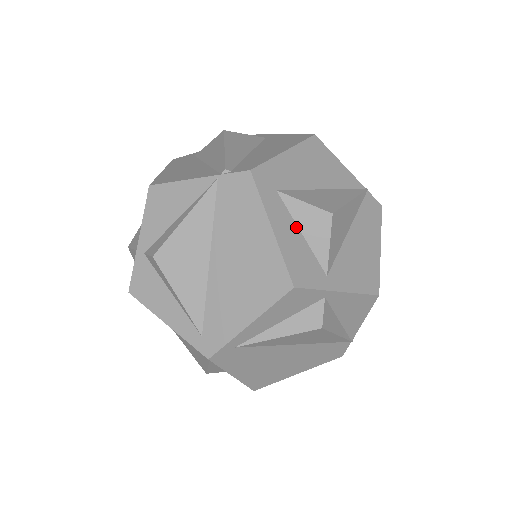
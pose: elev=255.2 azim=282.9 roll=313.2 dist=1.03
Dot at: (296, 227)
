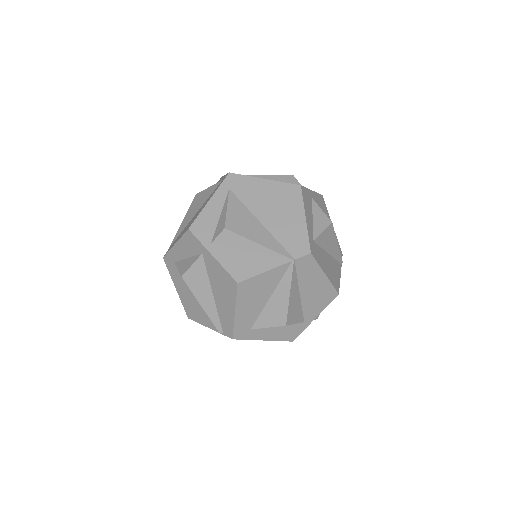
Dot at: (273, 327)
